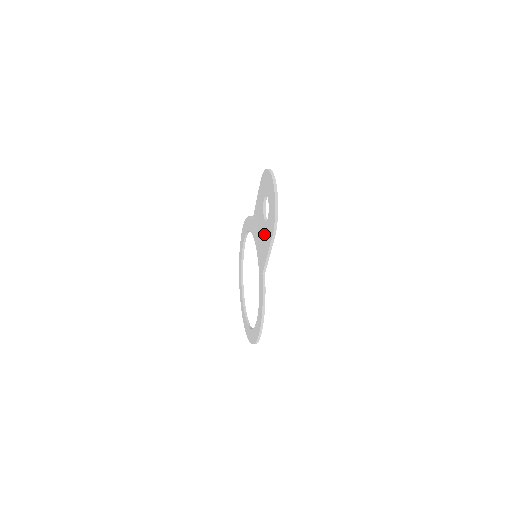
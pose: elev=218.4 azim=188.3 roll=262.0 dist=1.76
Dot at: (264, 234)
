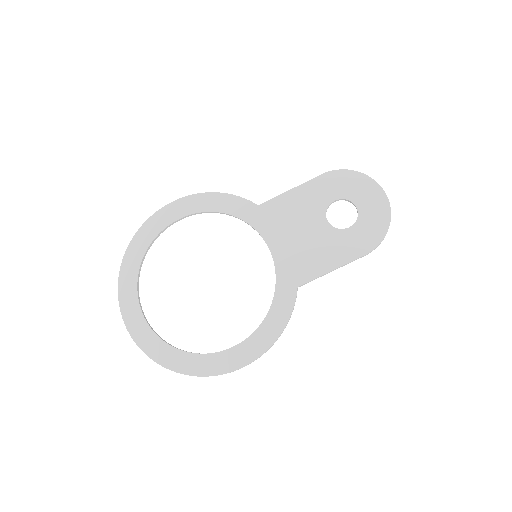
Dot at: (325, 242)
